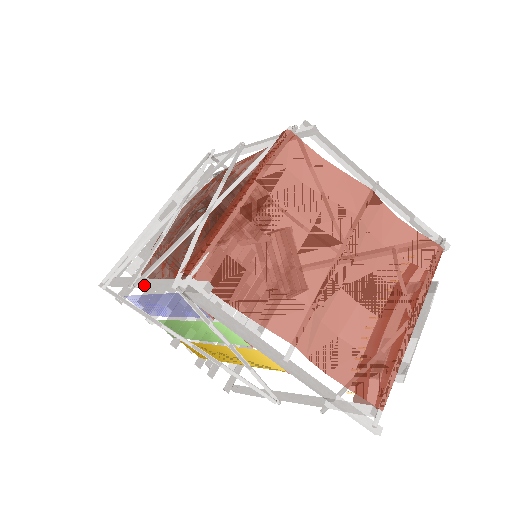
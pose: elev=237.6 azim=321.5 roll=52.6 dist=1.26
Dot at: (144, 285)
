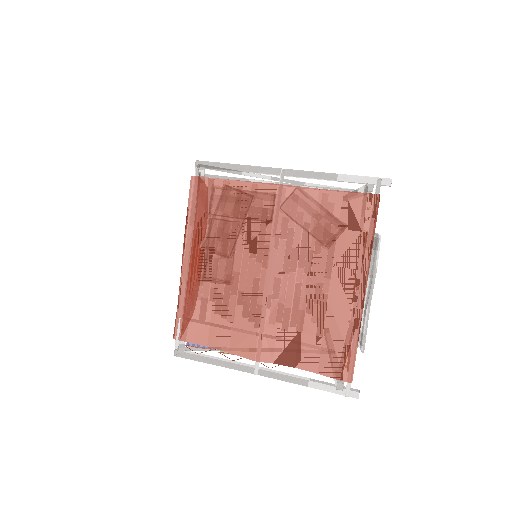
Dot at: occluded
